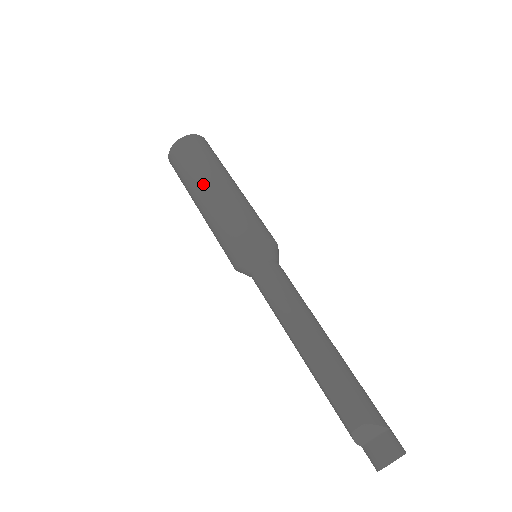
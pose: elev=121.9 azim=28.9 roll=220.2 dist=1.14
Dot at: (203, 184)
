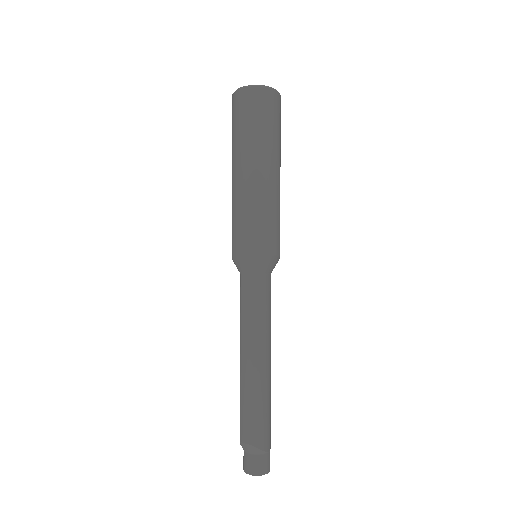
Dot at: (246, 160)
